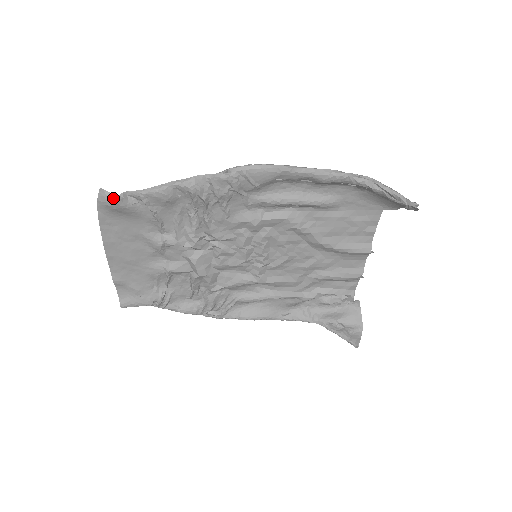
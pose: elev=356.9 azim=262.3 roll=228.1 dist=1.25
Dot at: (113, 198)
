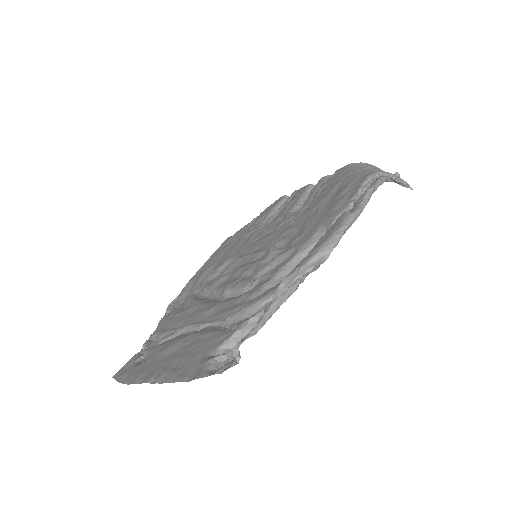
Dot at: (236, 363)
